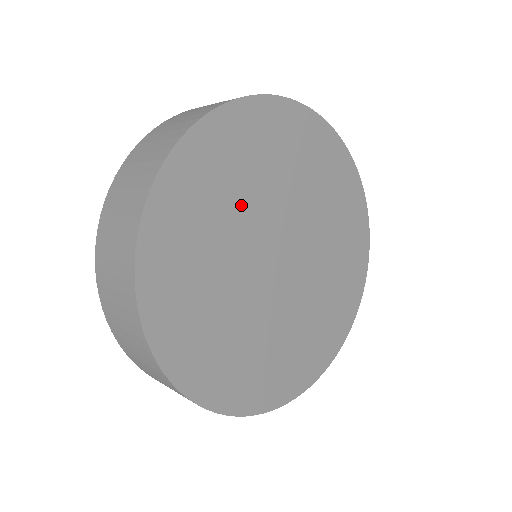
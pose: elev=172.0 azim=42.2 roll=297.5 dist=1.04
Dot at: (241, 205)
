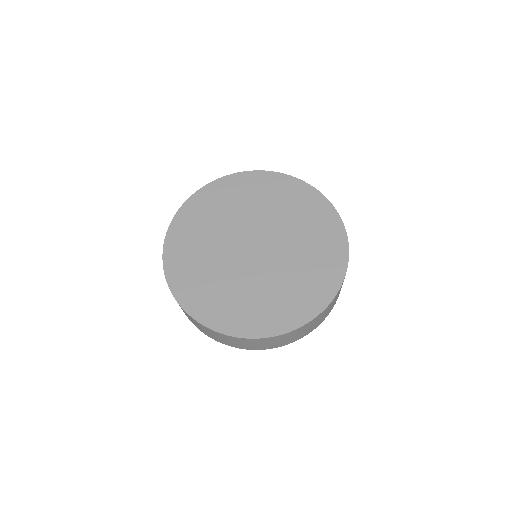
Dot at: (217, 230)
